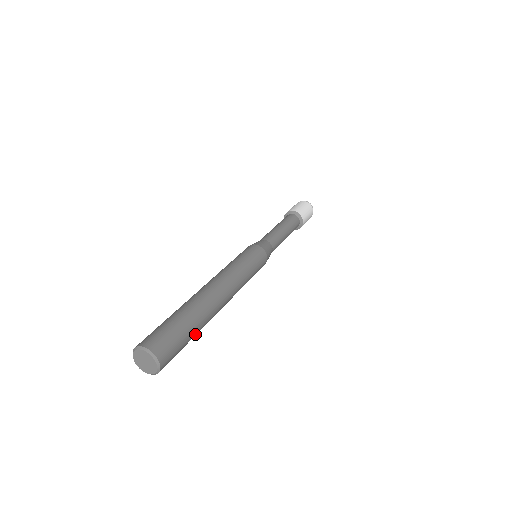
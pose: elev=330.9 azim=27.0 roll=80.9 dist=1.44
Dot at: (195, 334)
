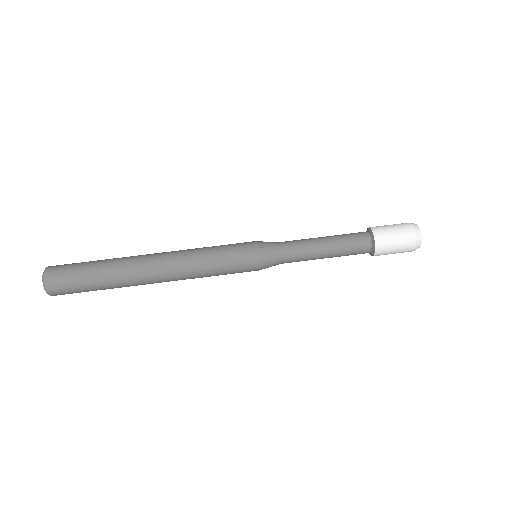
Dot at: occluded
